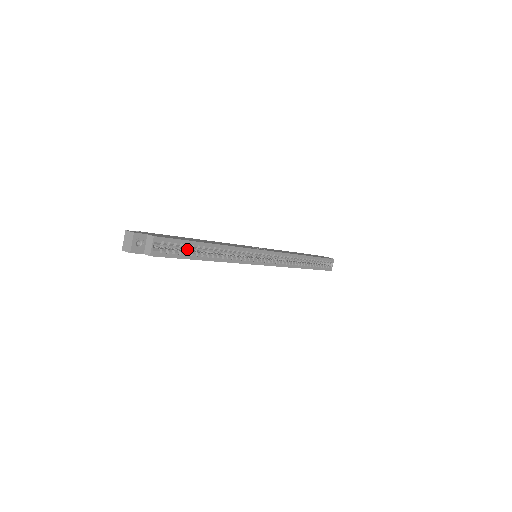
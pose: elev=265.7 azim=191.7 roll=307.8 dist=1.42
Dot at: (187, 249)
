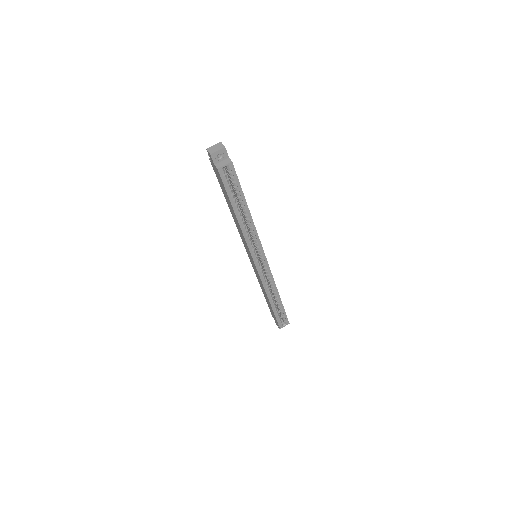
Dot at: occluded
